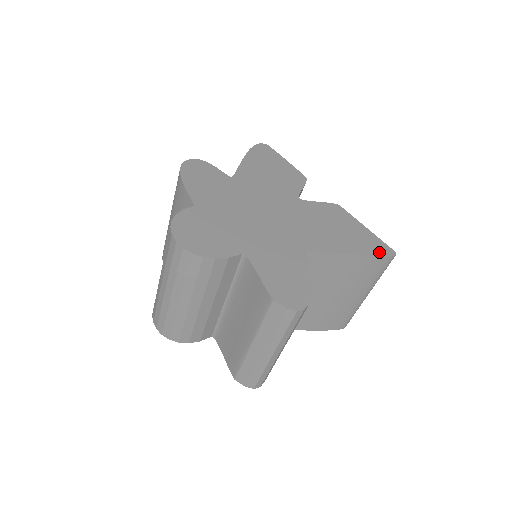
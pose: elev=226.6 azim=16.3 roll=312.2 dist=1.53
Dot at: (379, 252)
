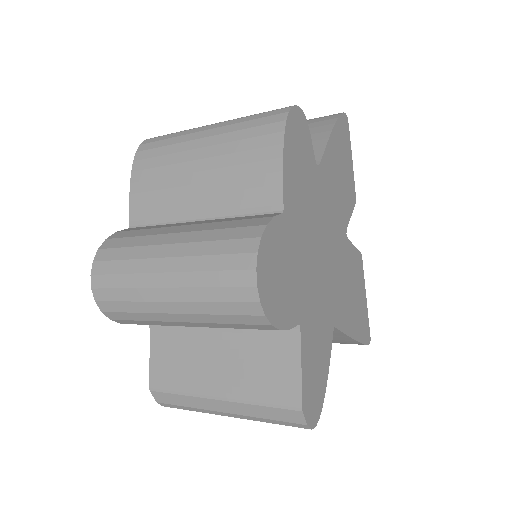
Dot at: (365, 337)
